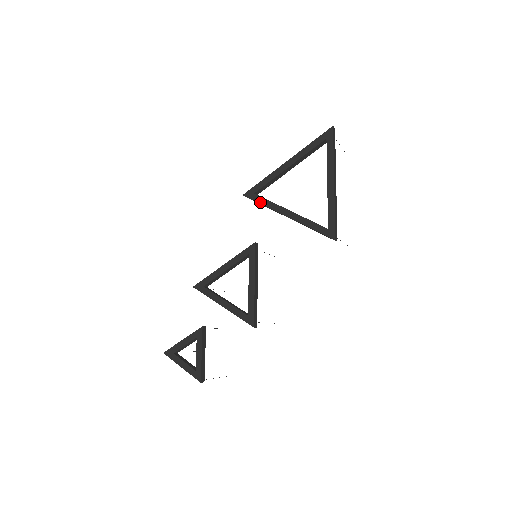
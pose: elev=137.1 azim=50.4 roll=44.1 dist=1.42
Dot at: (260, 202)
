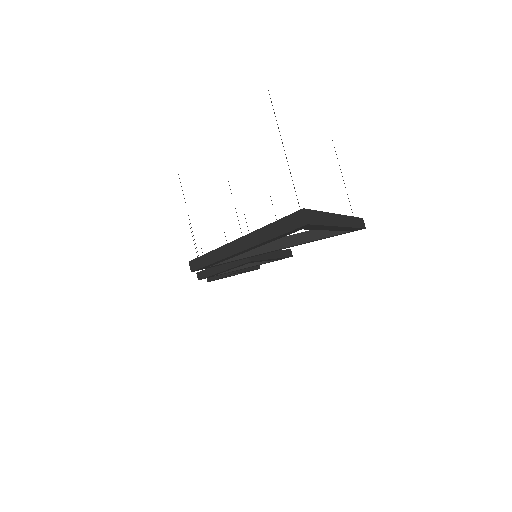
Dot at: occluded
